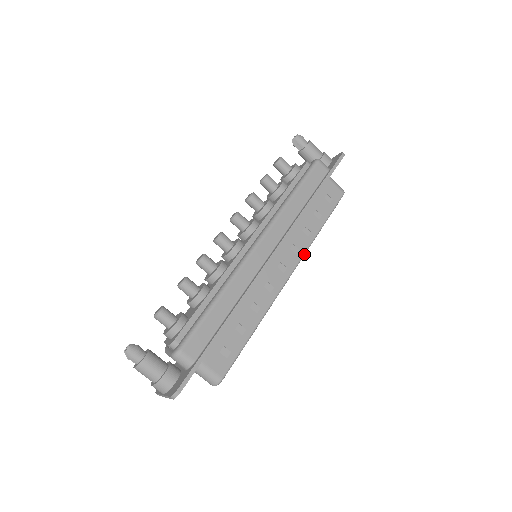
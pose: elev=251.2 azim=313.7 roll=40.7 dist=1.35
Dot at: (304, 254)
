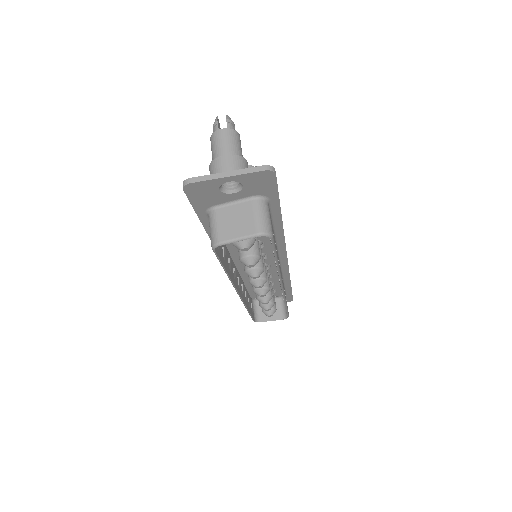
Dot at: (284, 296)
